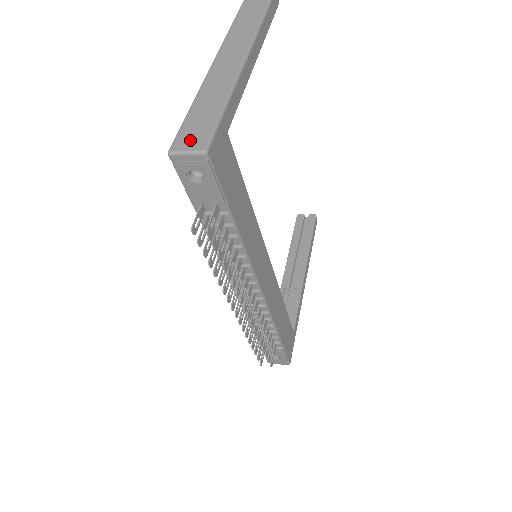
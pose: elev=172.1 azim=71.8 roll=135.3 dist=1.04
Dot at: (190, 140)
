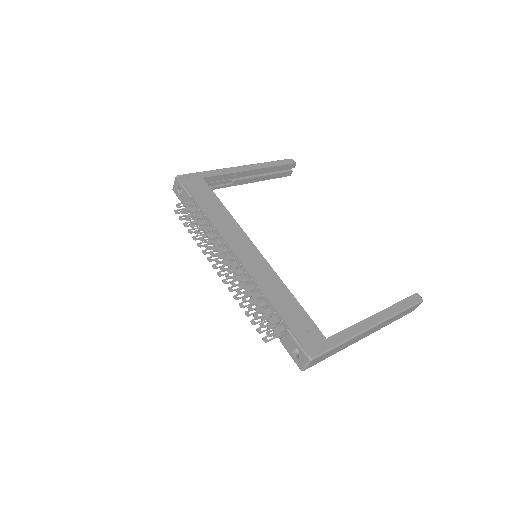
Dot at: occluded
